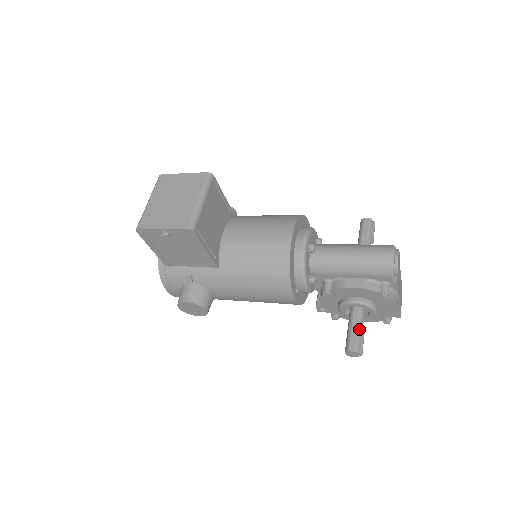
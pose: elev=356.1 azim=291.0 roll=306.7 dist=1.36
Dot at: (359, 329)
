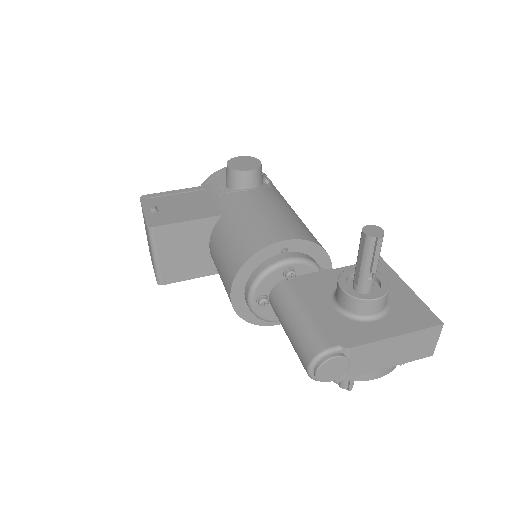
Dot at: occluded
